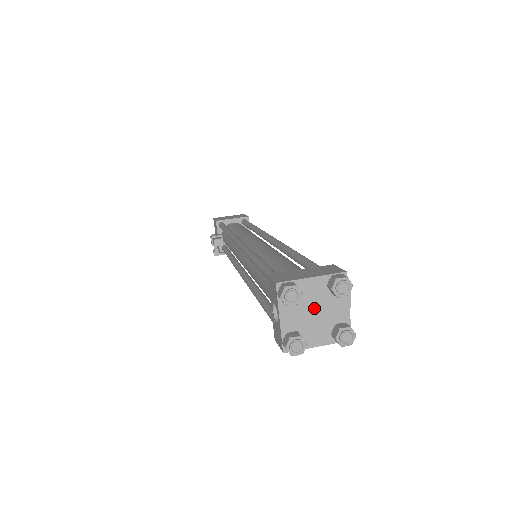
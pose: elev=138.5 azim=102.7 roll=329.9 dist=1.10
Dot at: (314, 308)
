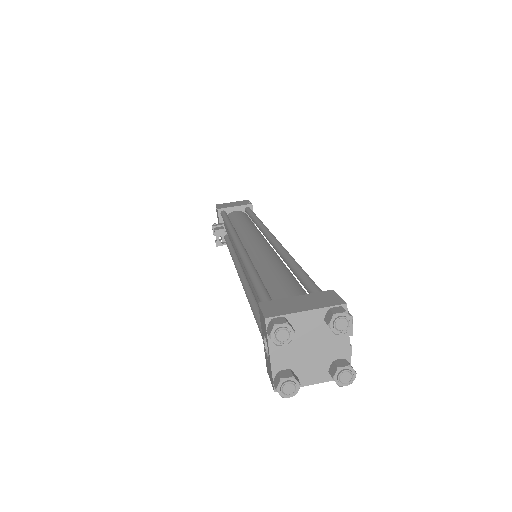
Dot at: (309, 344)
